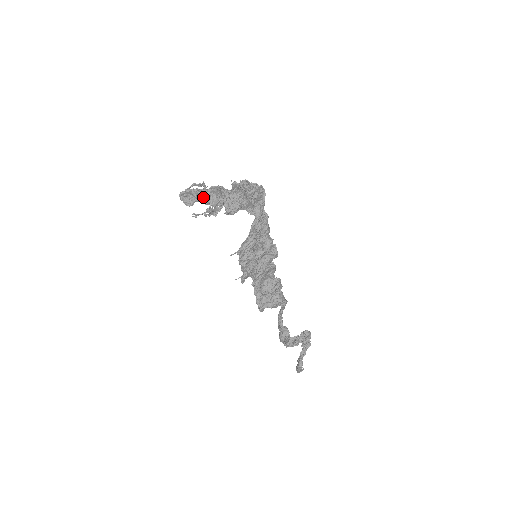
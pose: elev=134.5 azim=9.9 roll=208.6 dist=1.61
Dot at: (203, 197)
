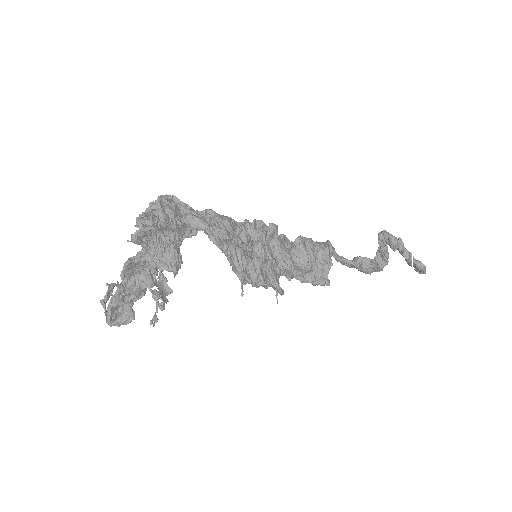
Dot at: (131, 294)
